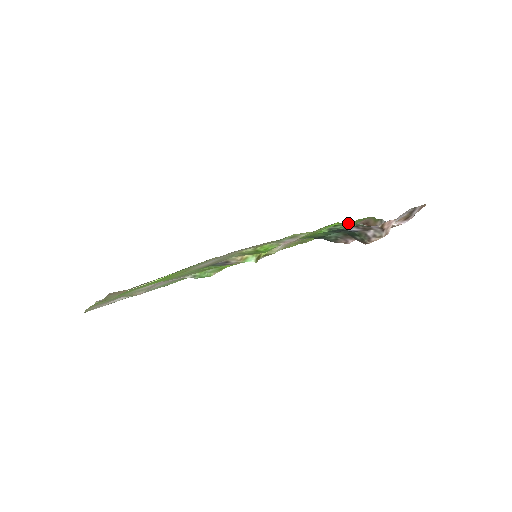
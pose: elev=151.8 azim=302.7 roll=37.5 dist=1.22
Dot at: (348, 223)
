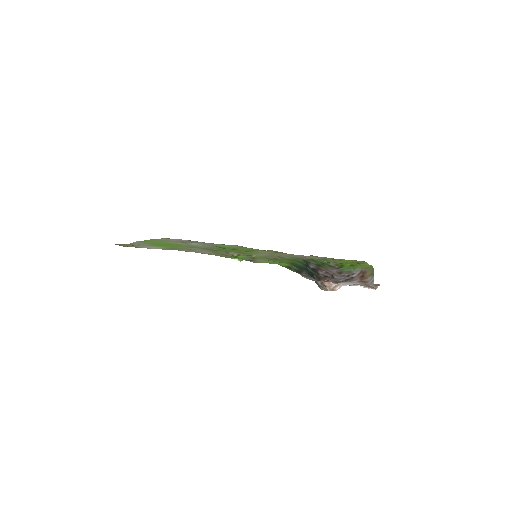
Dot at: (288, 268)
